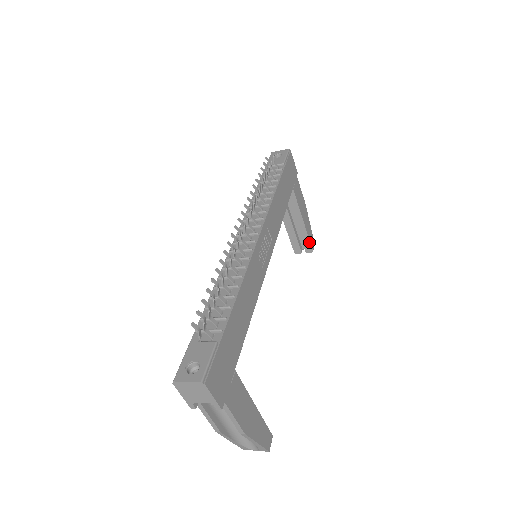
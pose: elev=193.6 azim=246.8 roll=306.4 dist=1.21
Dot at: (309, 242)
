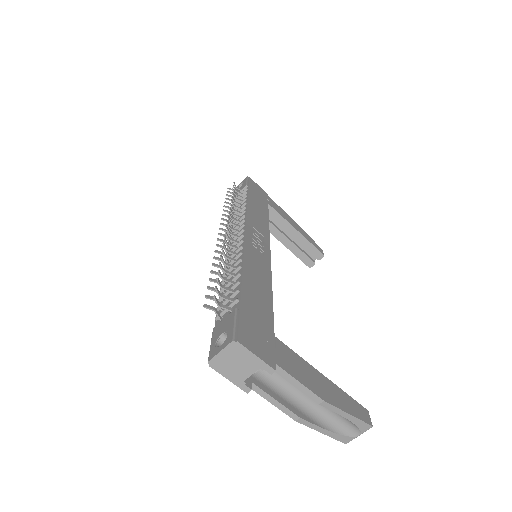
Dot at: (314, 248)
